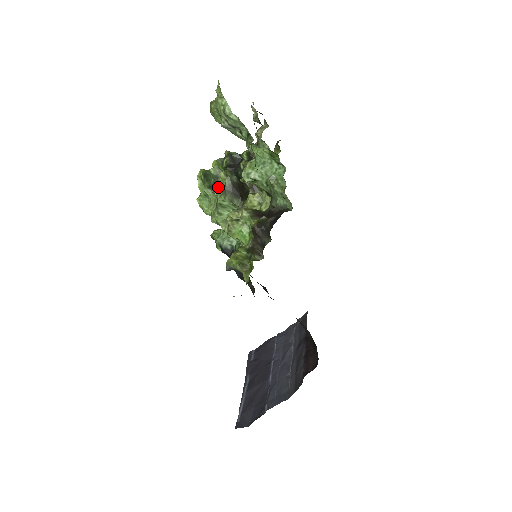
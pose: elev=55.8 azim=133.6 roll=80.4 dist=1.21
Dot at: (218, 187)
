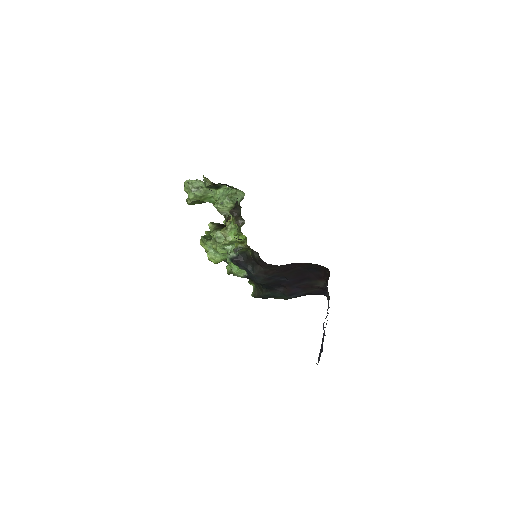
Dot at: occluded
